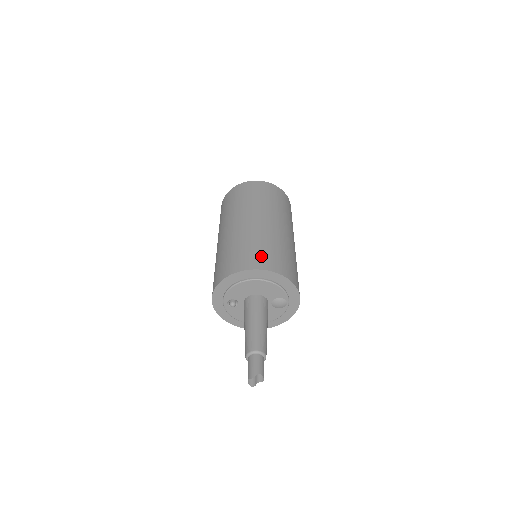
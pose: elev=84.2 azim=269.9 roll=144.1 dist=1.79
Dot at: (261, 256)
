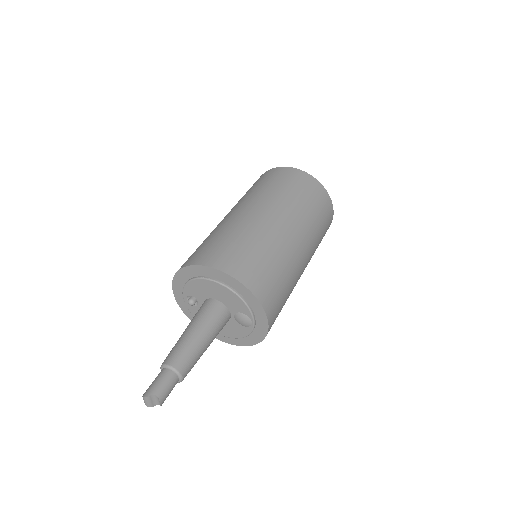
Dot at: (232, 255)
